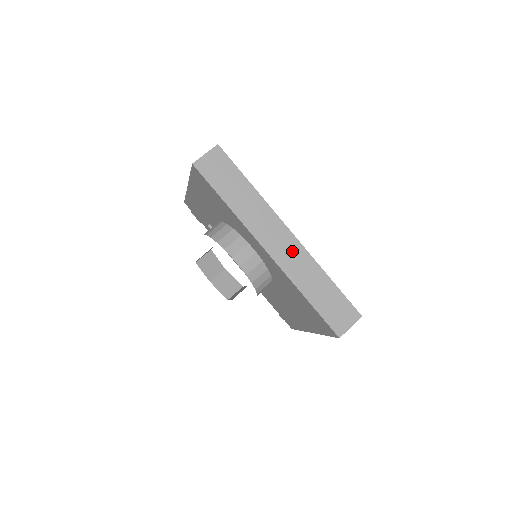
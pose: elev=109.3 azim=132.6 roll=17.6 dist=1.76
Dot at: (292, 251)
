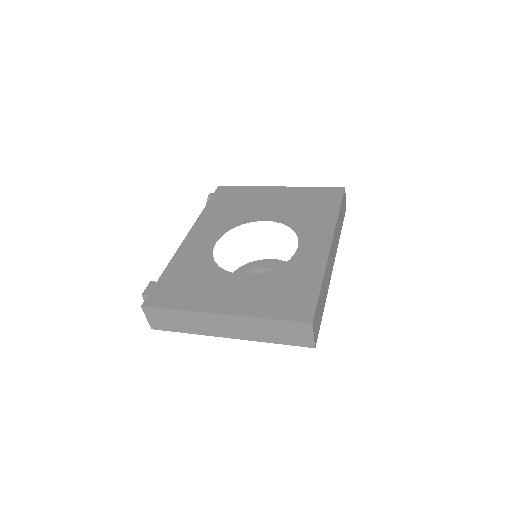
Dot at: (334, 243)
